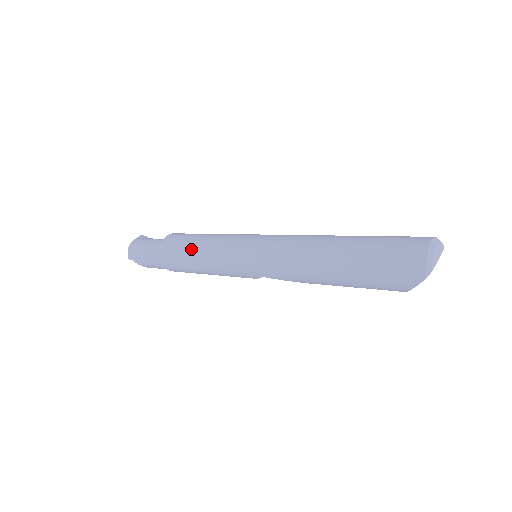
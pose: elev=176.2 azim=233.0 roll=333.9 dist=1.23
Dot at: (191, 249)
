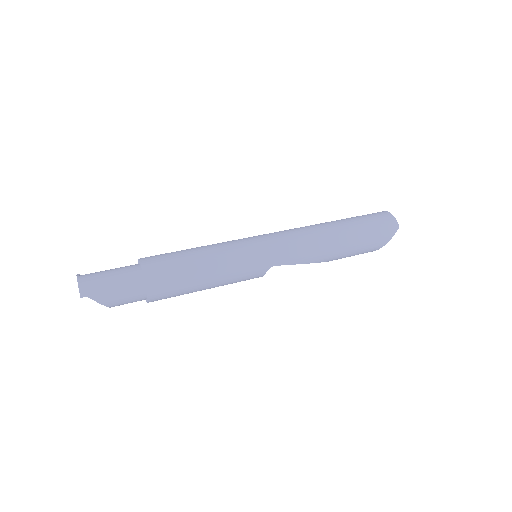
Dot at: (193, 257)
